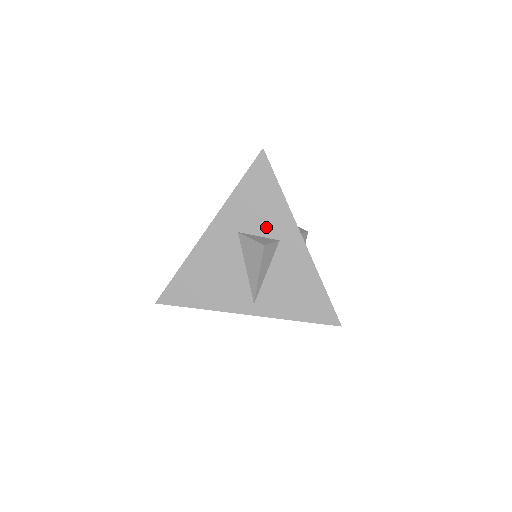
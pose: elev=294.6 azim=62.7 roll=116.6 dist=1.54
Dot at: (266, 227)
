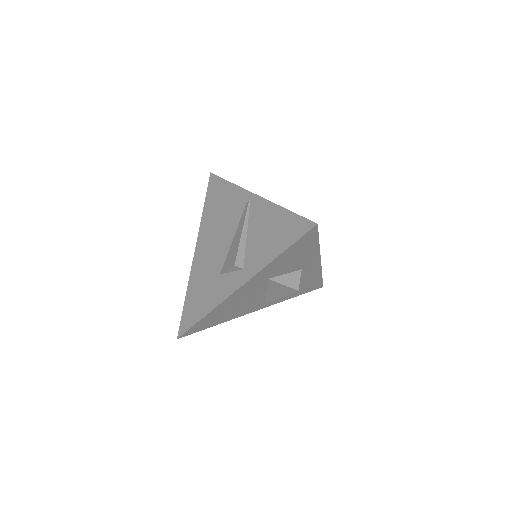
Dot at: (294, 267)
